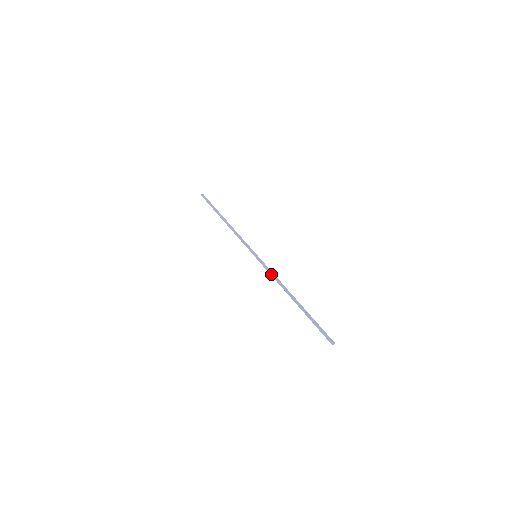
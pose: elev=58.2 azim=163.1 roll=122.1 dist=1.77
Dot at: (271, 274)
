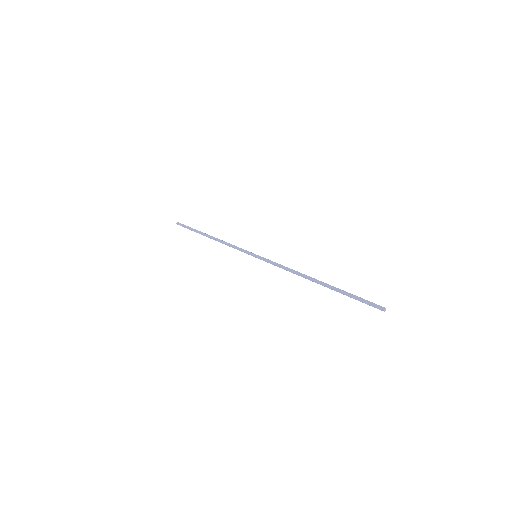
Dot at: (280, 265)
